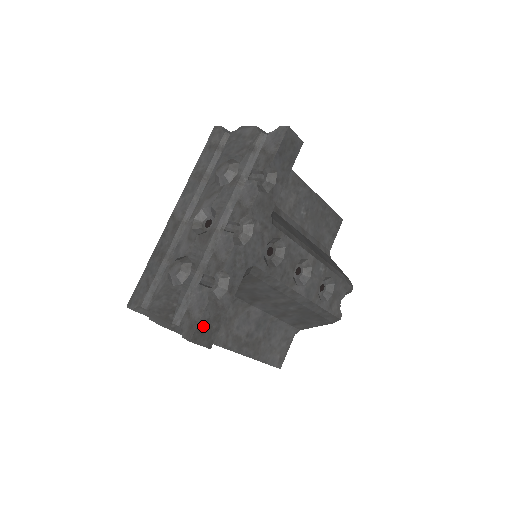
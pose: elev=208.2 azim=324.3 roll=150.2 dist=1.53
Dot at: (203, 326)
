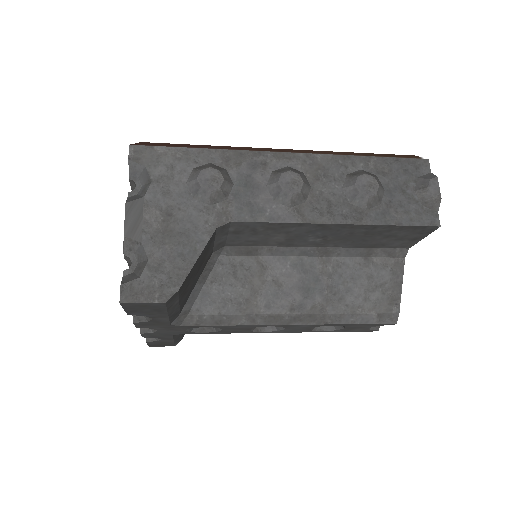
Dot at: (154, 344)
